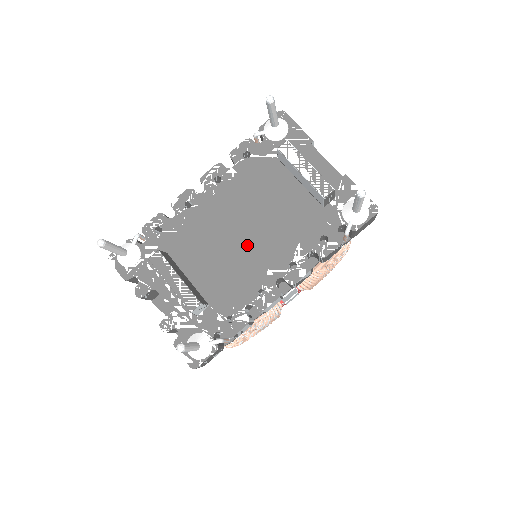
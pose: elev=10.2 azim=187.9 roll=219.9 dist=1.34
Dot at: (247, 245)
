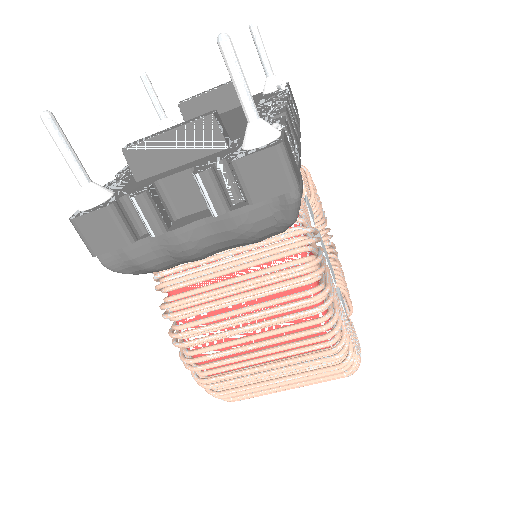
Dot at: occluded
